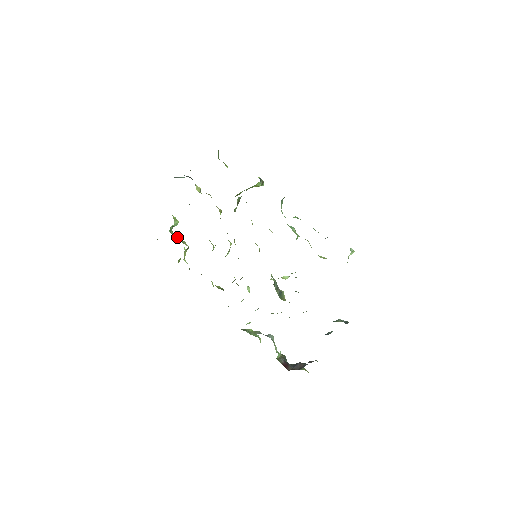
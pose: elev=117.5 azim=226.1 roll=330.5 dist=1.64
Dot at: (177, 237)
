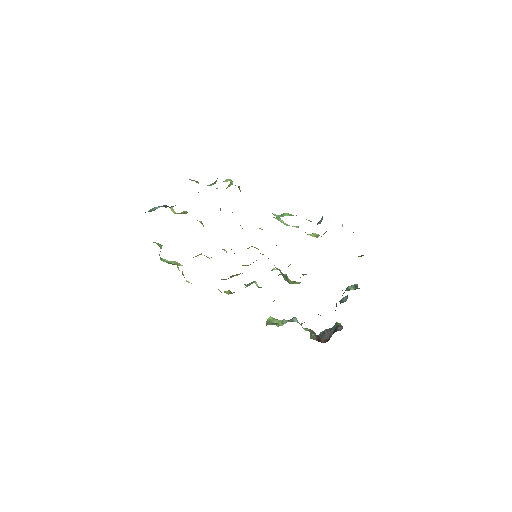
Dot at: (167, 260)
